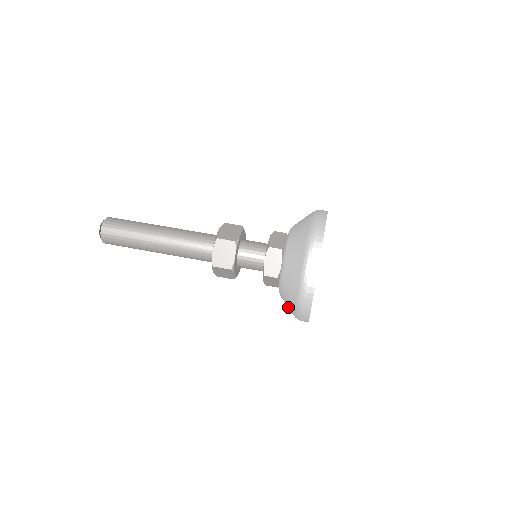
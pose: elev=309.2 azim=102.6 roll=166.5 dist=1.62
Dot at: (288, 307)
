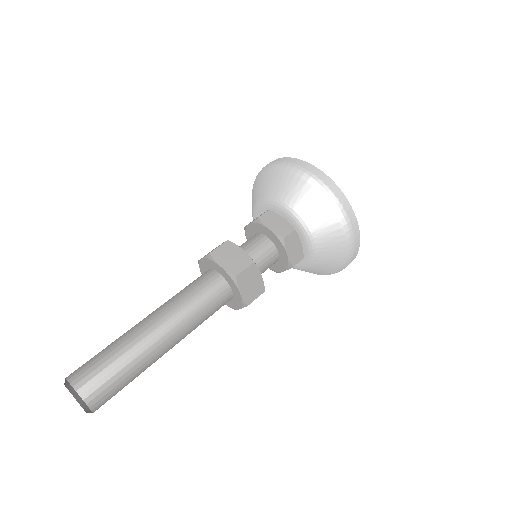
Dot at: (315, 273)
